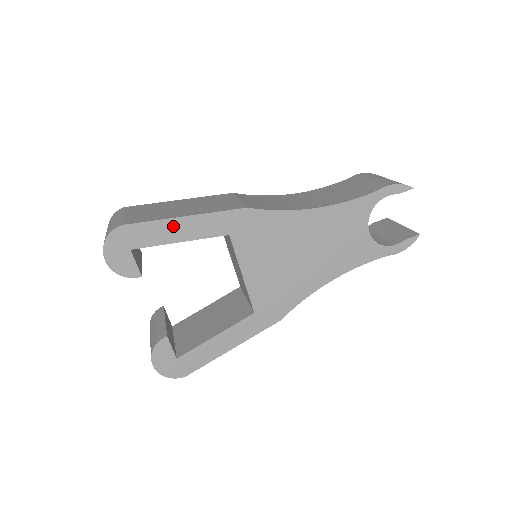
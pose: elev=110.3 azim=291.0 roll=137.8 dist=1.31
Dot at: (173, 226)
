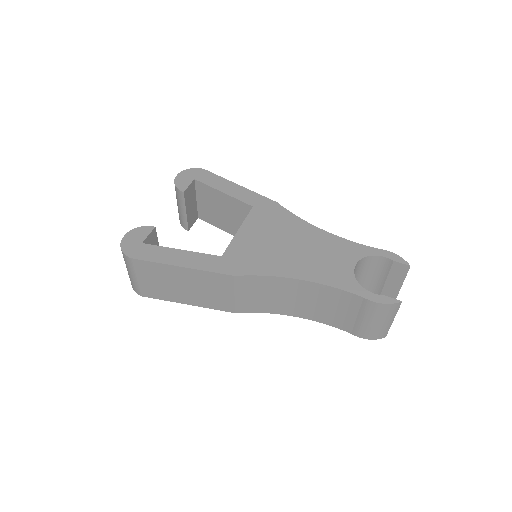
Dot at: (227, 184)
